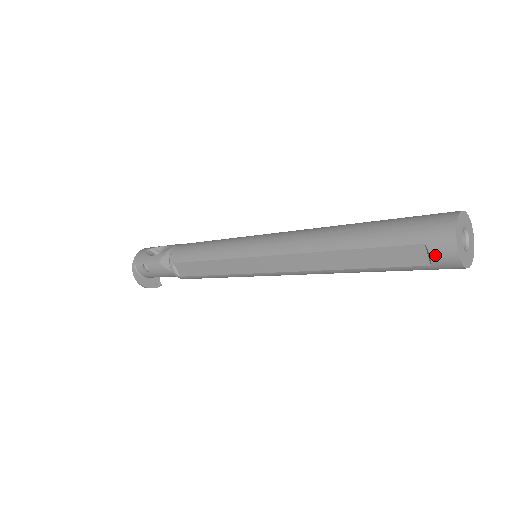
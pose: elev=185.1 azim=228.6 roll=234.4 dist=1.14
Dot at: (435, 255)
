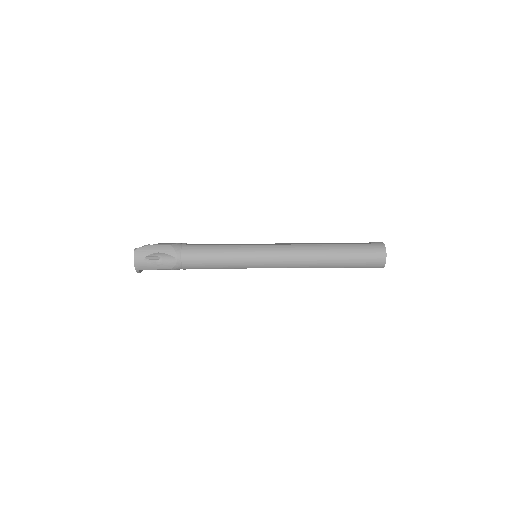
Dot at: occluded
